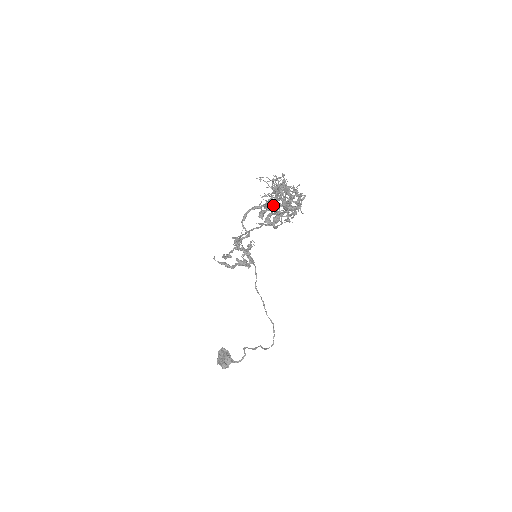
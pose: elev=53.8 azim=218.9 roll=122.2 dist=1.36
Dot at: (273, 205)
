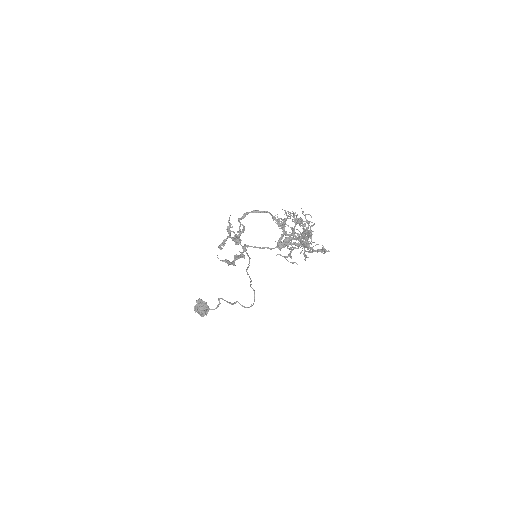
Dot at: (294, 244)
